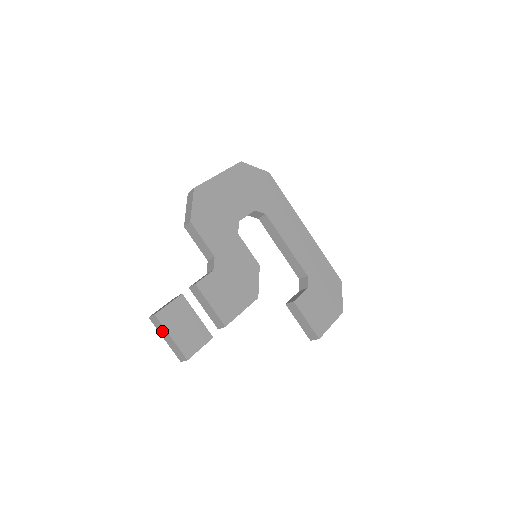
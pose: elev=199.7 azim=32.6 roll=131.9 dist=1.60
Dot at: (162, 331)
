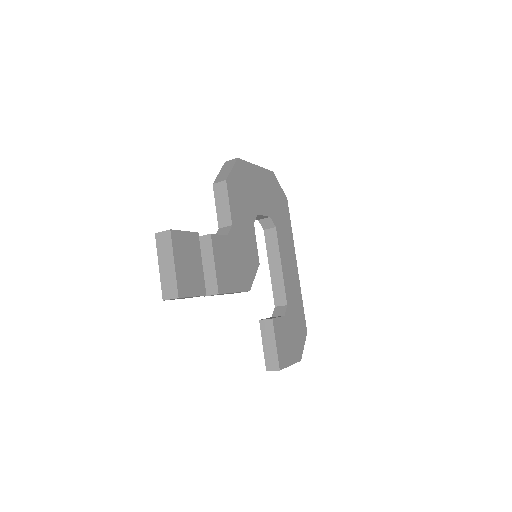
Dot at: (165, 254)
